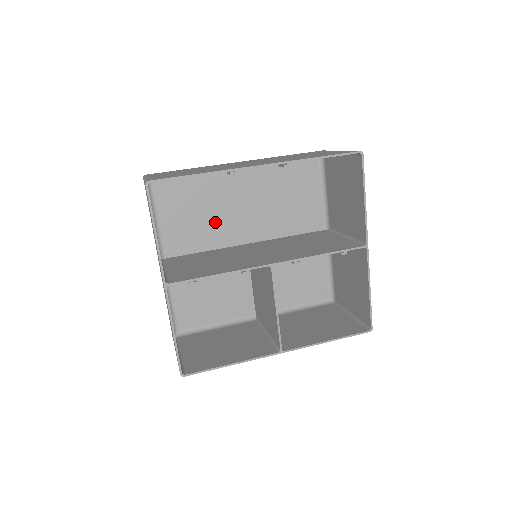
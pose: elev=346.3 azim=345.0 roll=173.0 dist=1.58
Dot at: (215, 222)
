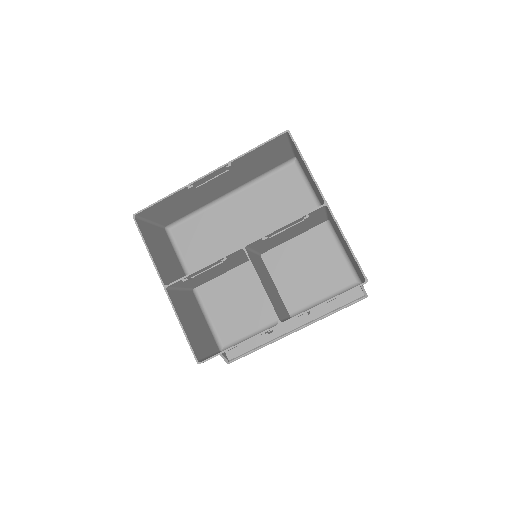
Dot at: (226, 244)
